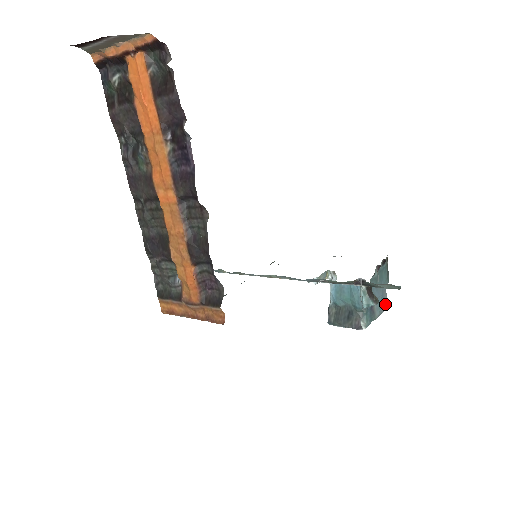
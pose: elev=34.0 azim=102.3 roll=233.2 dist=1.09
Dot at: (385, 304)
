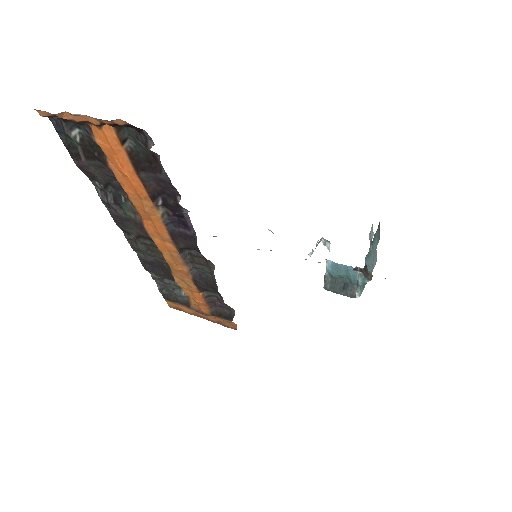
Dot at: (375, 261)
